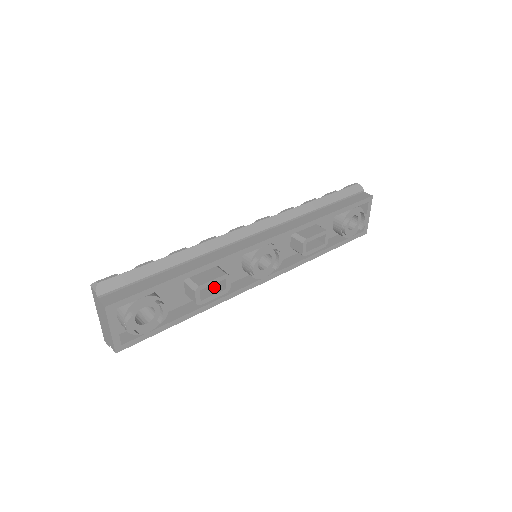
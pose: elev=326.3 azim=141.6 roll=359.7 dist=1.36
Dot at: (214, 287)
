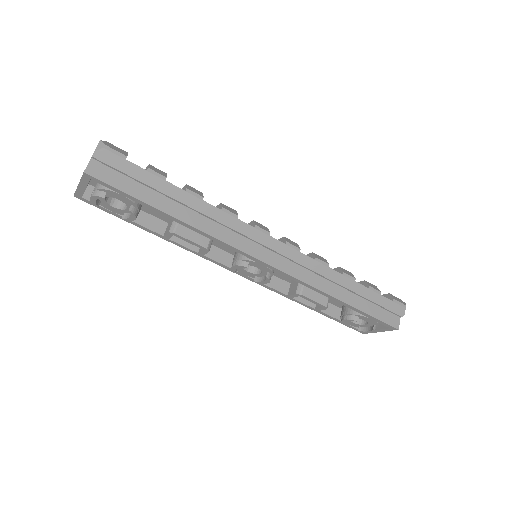
Dot at: occluded
